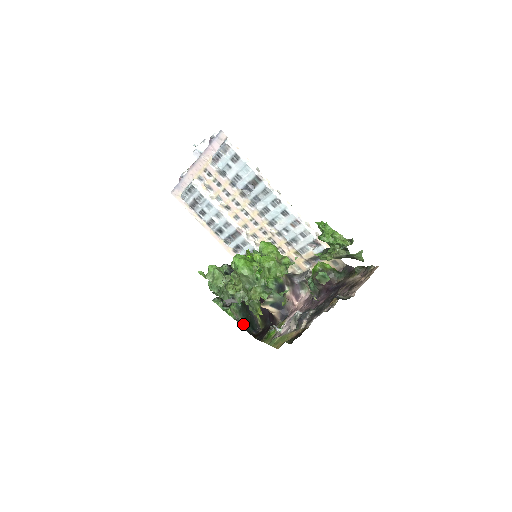
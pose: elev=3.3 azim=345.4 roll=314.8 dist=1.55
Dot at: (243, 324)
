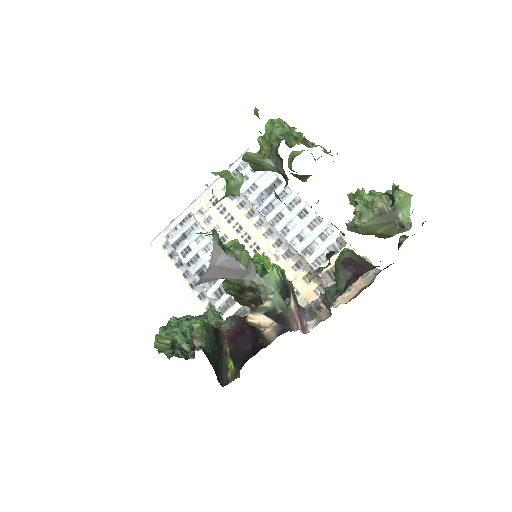
Dot at: (207, 354)
